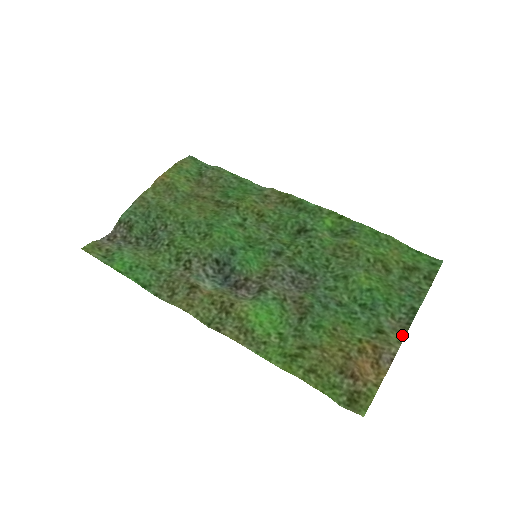
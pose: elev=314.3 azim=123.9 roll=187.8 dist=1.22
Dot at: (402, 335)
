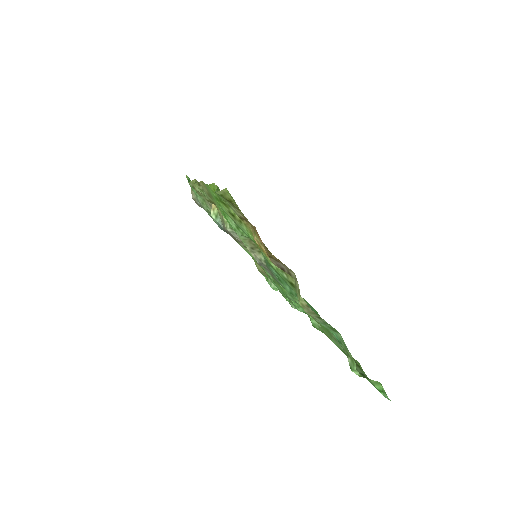
Dot at: (306, 304)
